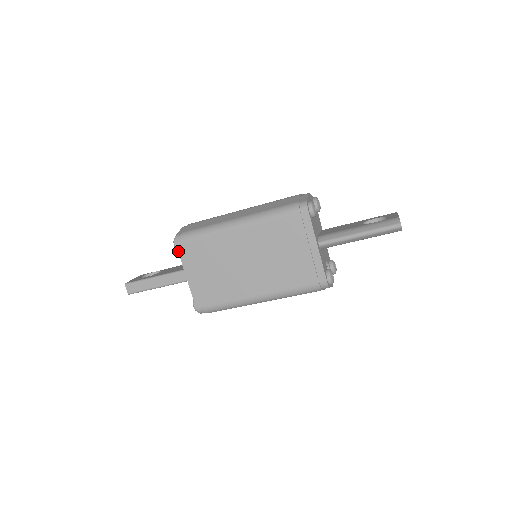
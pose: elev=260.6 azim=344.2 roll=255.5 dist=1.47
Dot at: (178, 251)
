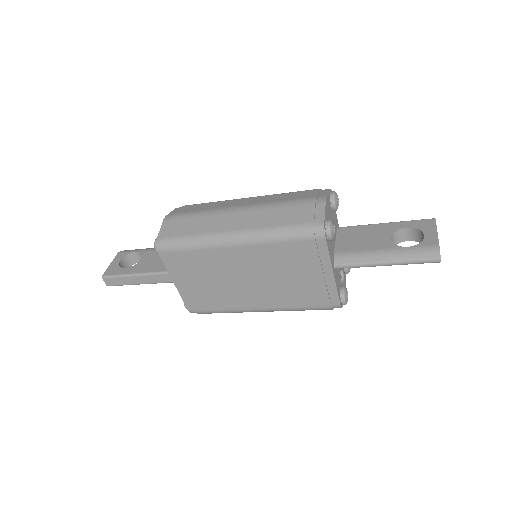
Dot at: occluded
